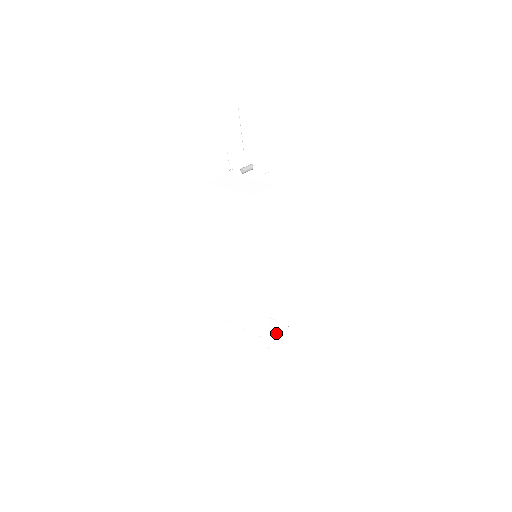
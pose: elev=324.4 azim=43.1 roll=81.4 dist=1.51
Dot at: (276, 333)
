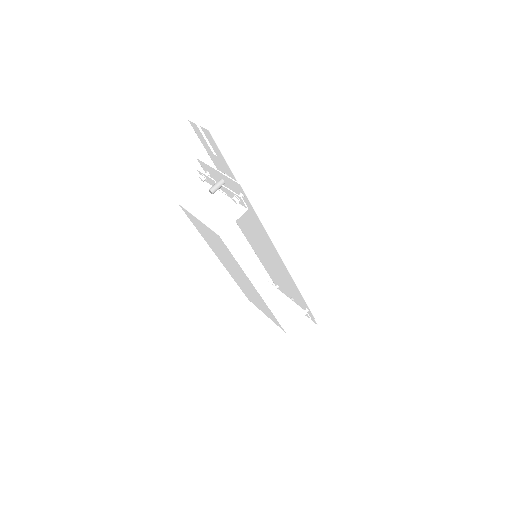
Dot at: (292, 321)
